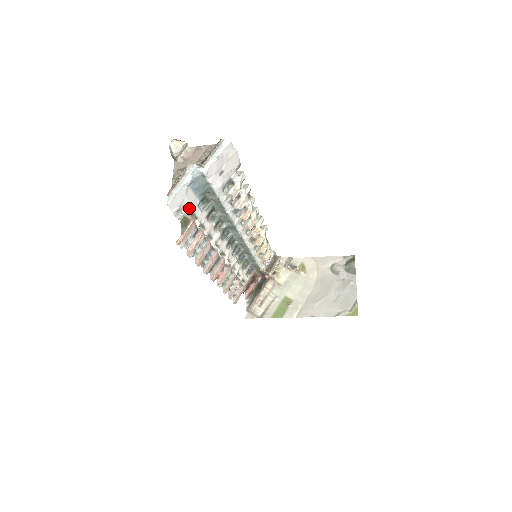
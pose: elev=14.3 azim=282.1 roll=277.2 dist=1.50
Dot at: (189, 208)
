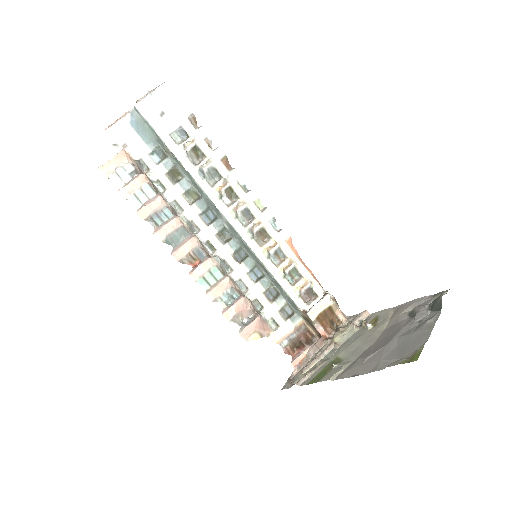
Dot at: (133, 150)
